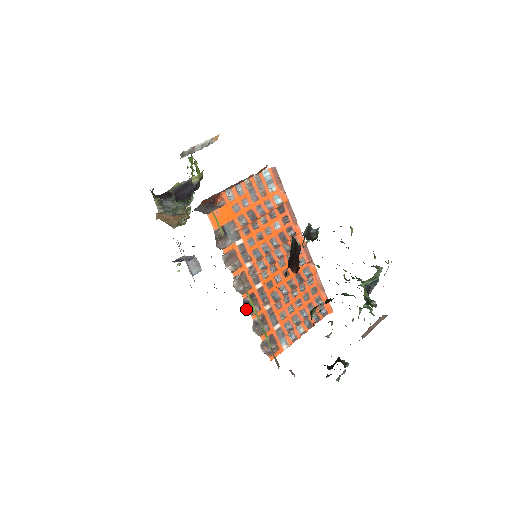
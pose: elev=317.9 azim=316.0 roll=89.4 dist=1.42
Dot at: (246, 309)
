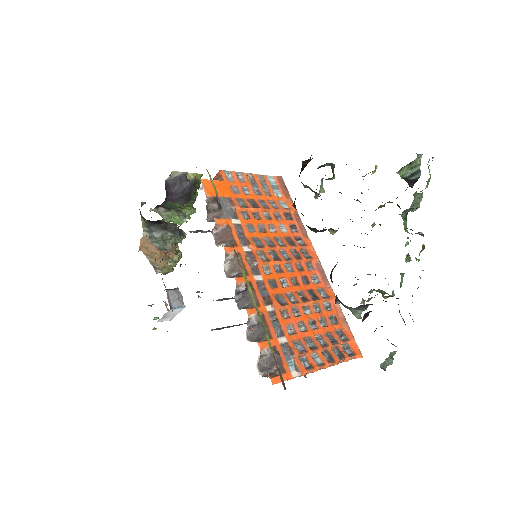
Dot at: (239, 305)
